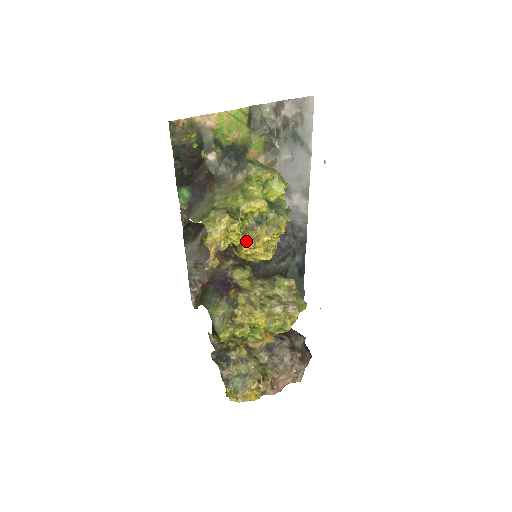
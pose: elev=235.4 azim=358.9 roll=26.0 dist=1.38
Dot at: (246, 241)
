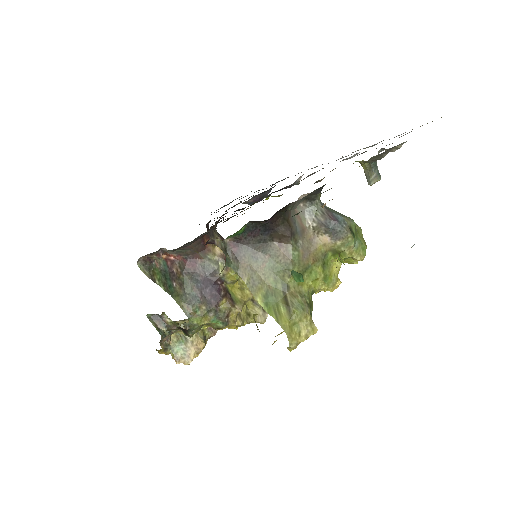
Dot at: occluded
